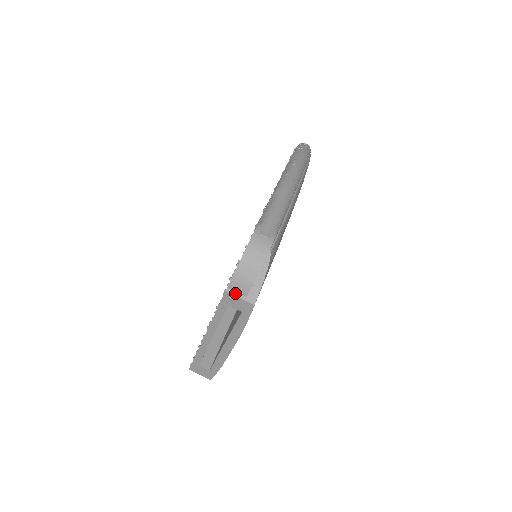
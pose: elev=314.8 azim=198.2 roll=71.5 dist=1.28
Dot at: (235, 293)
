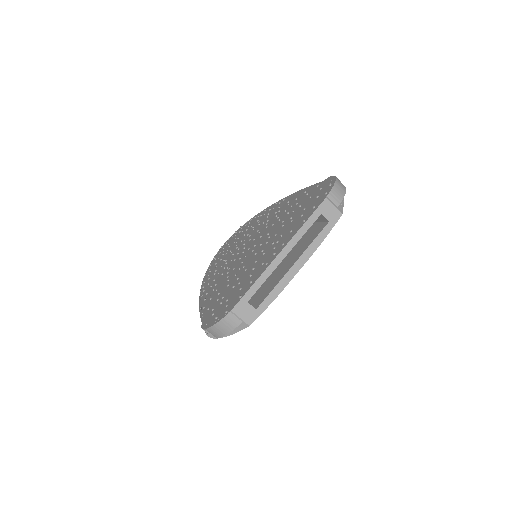
Dot at: (331, 201)
